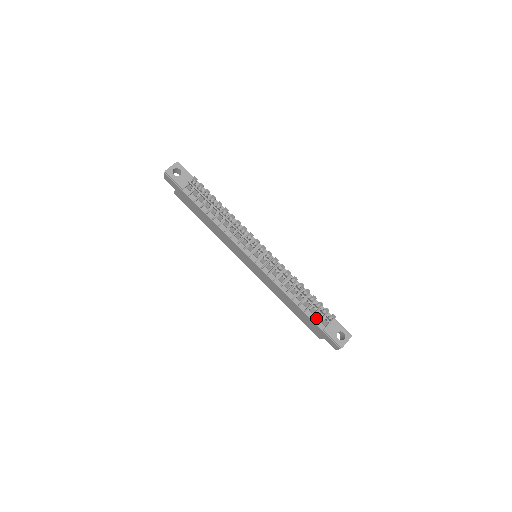
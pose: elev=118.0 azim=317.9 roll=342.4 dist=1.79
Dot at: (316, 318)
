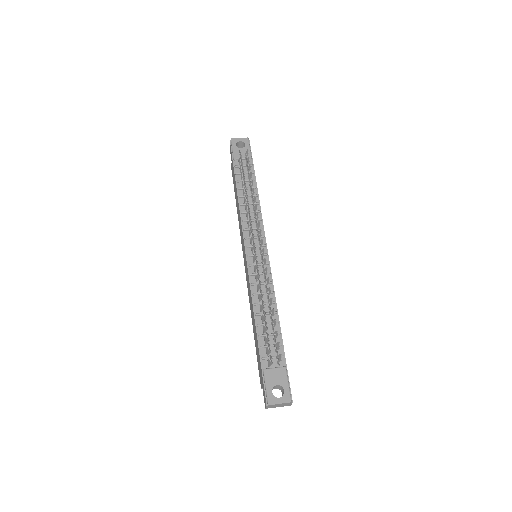
Dot at: (265, 352)
